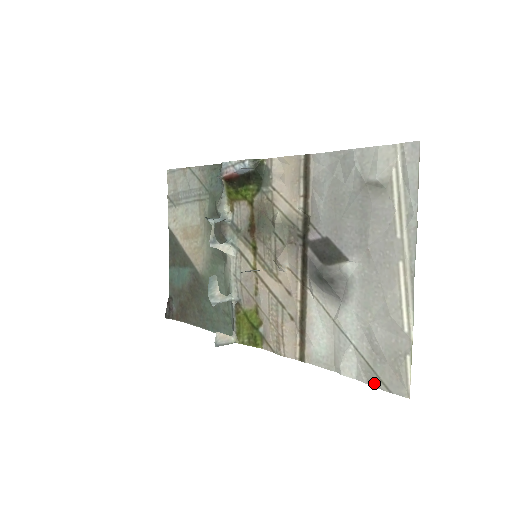
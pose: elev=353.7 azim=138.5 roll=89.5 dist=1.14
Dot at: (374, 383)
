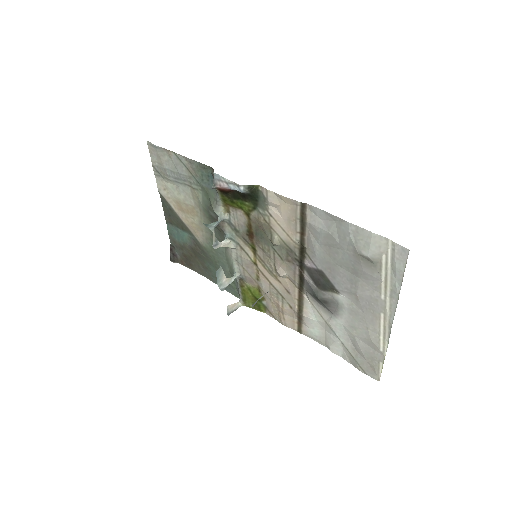
Dot at: (355, 366)
